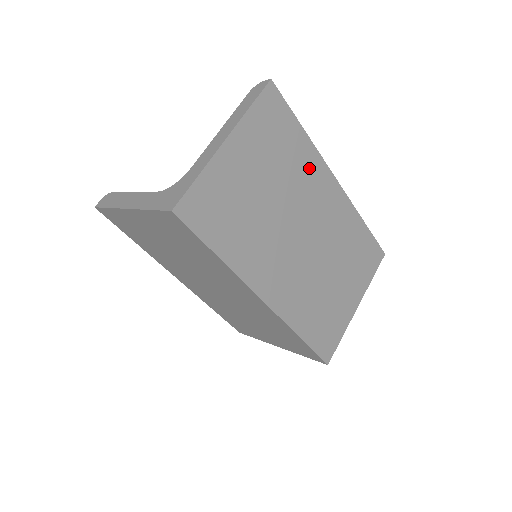
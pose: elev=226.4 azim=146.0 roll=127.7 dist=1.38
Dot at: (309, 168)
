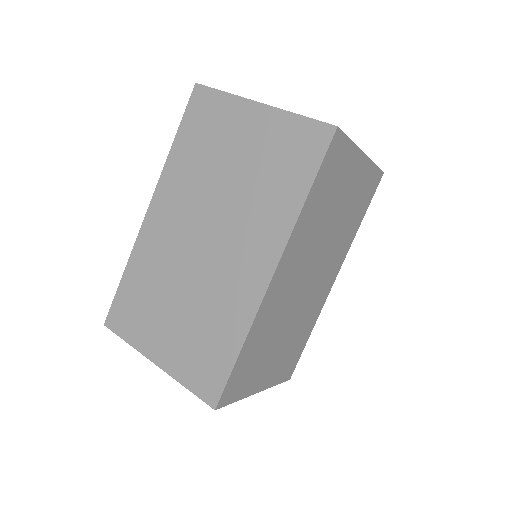
Dot at: (344, 246)
